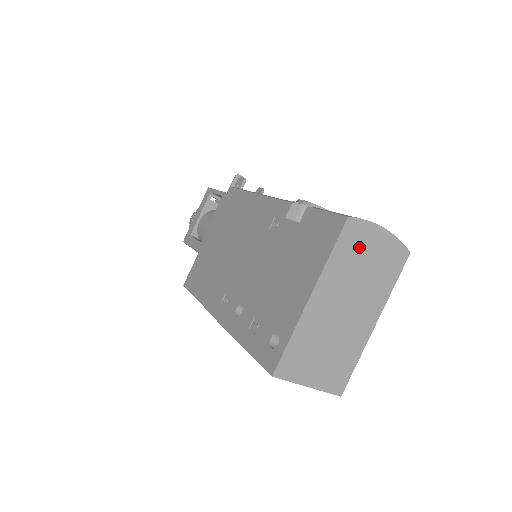
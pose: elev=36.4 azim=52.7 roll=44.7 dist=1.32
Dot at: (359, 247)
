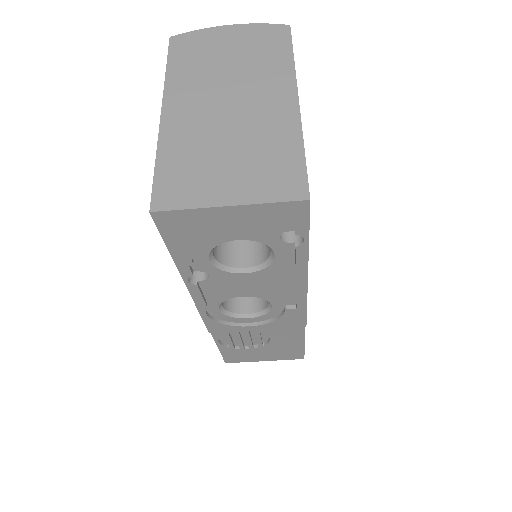
Dot at: (204, 50)
